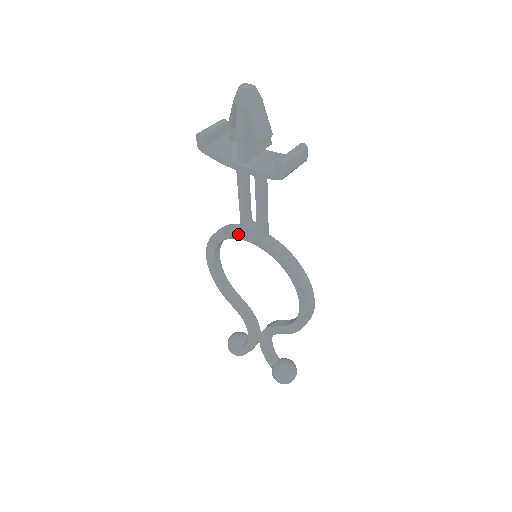
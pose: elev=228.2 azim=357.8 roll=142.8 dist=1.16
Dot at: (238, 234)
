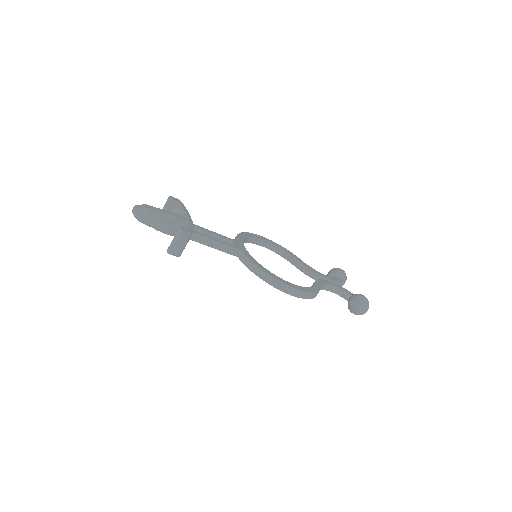
Dot at: occluded
